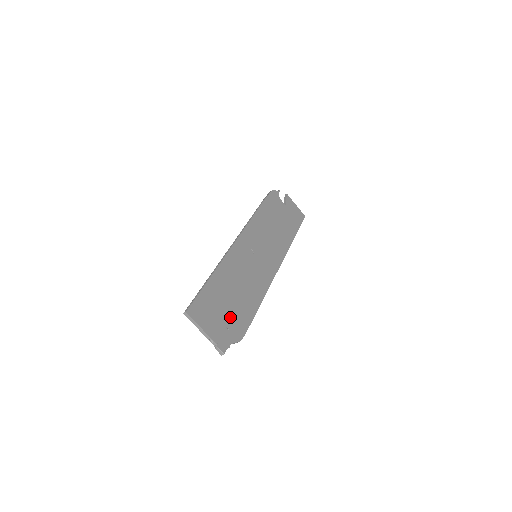
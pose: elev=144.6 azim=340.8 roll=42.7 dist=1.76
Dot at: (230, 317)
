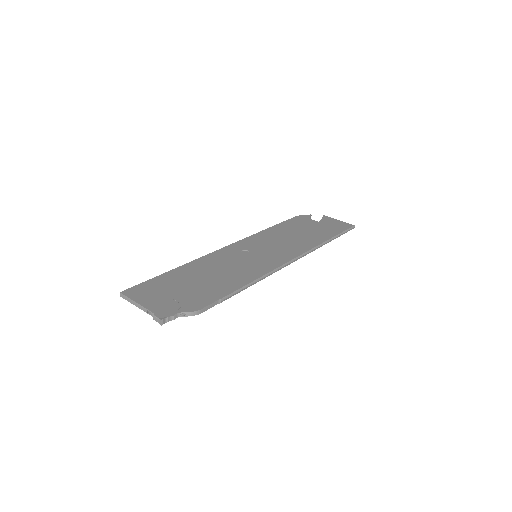
Dot at: (187, 295)
